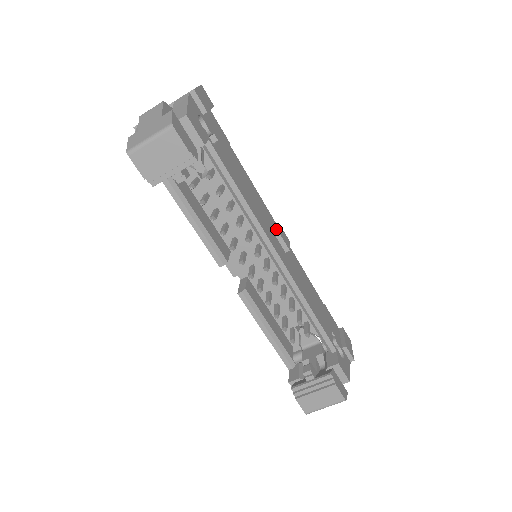
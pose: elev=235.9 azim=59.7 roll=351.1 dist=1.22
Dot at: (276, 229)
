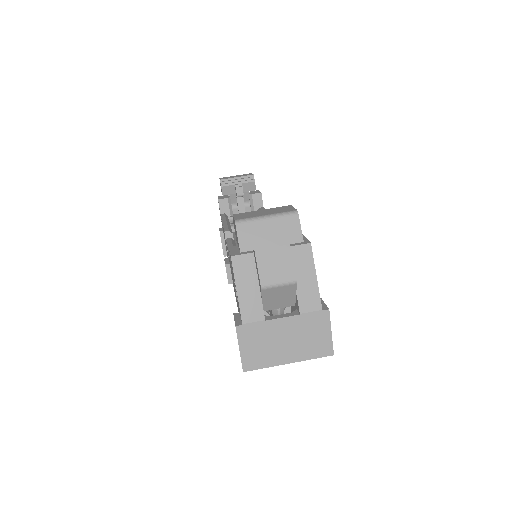
Dot at: occluded
